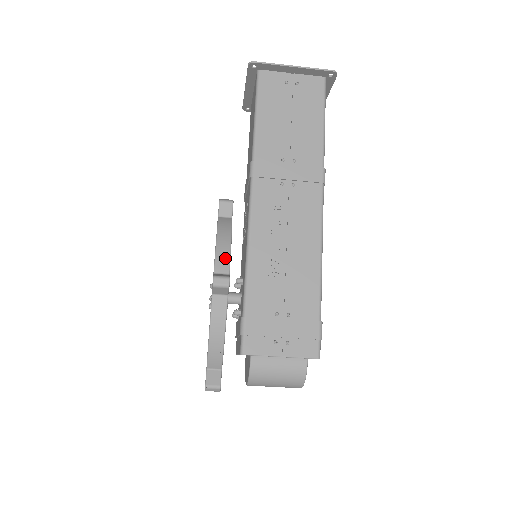
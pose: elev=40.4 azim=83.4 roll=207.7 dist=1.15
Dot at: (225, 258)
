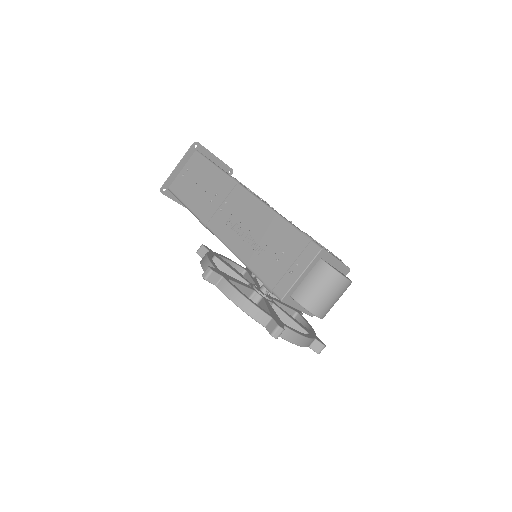
Dot at: (208, 265)
